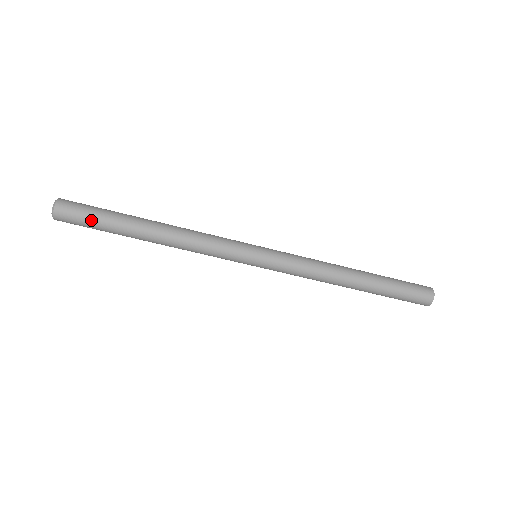
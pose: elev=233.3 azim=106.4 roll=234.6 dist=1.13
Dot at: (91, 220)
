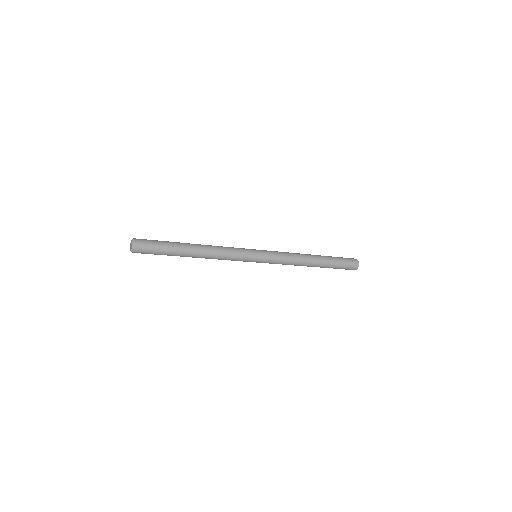
Dot at: (156, 254)
